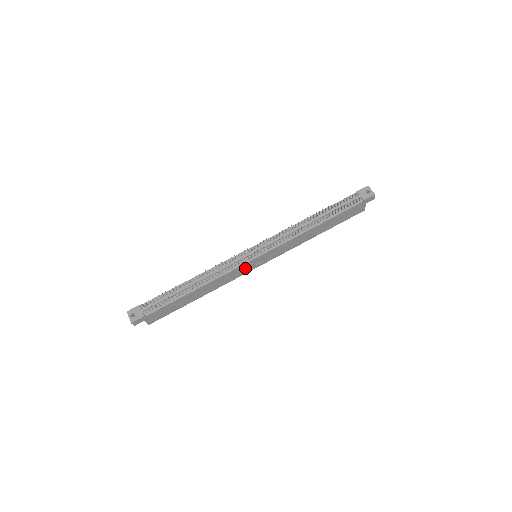
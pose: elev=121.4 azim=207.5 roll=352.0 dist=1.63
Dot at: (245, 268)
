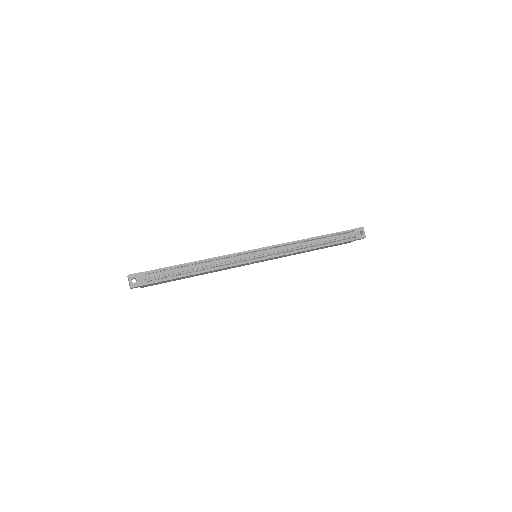
Dot at: (244, 264)
